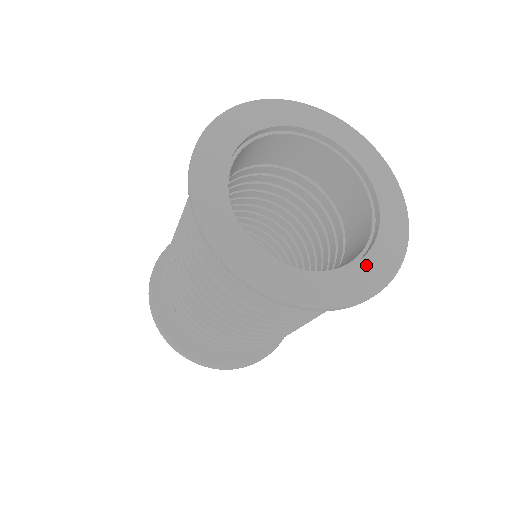
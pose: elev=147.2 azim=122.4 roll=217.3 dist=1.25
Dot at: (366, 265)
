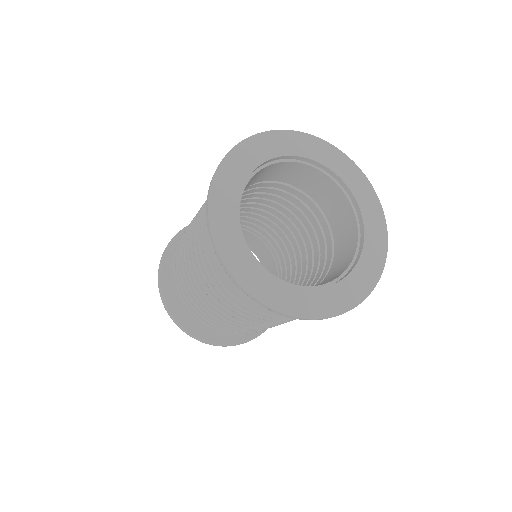
Dot at: (336, 290)
